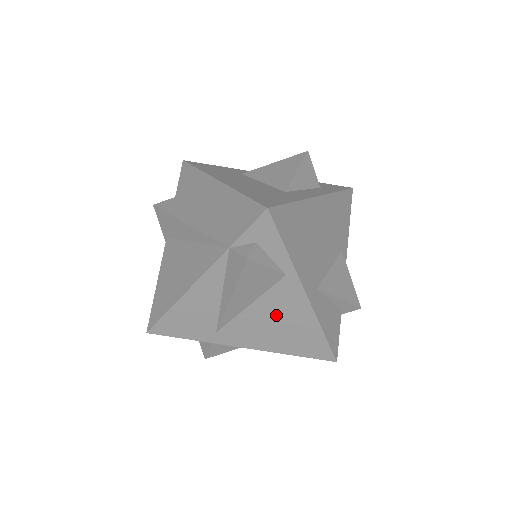
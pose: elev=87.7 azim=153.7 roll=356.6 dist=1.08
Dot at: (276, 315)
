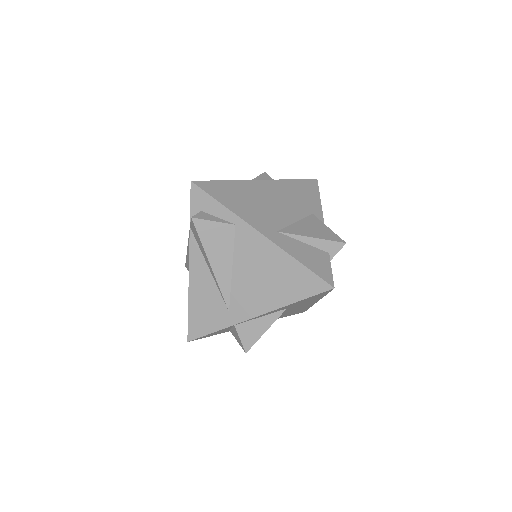
Dot at: (255, 266)
